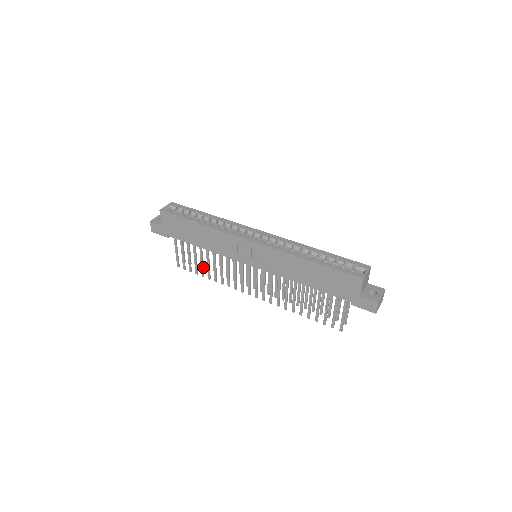
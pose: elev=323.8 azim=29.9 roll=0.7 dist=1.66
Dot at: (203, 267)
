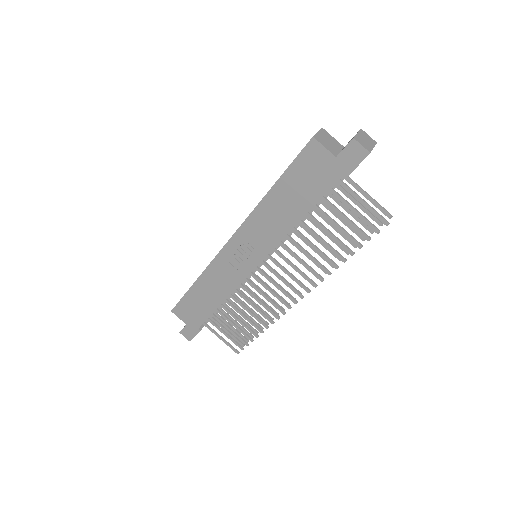
Dot at: (247, 326)
